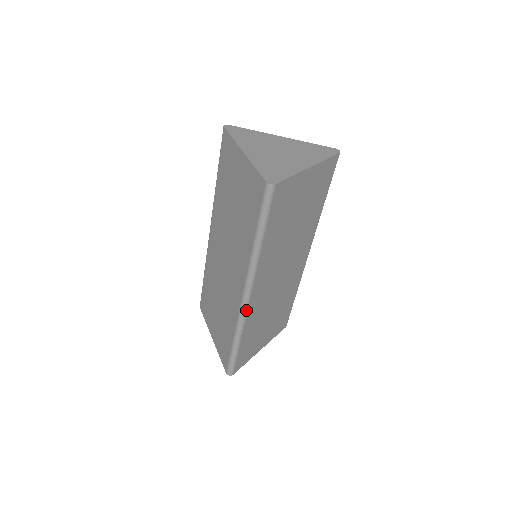
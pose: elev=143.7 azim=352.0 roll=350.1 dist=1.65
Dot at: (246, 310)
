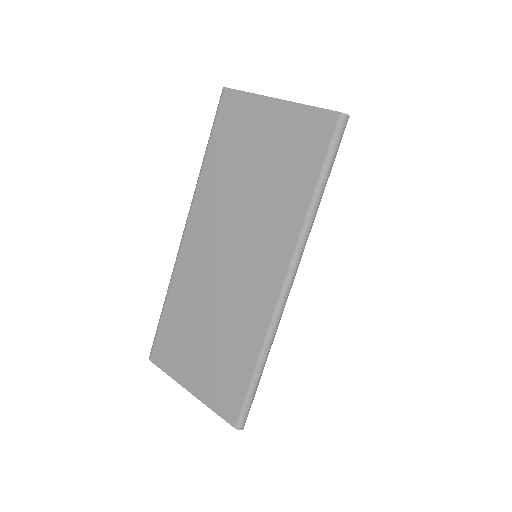
Dot at: (283, 308)
